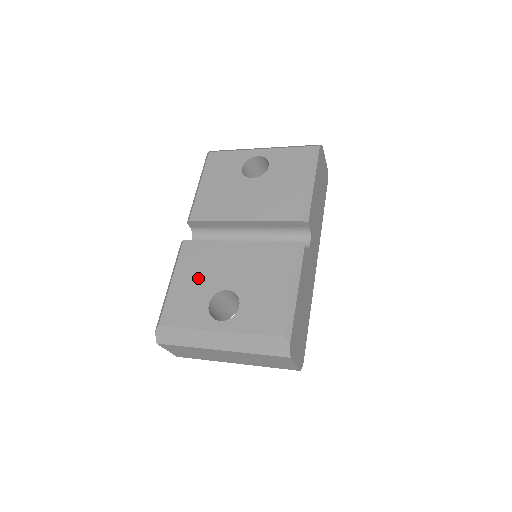
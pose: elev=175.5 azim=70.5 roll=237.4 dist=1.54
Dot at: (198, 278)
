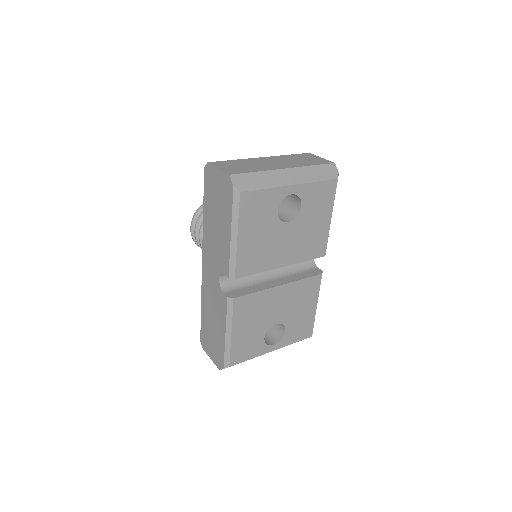
Dot at: (253, 324)
